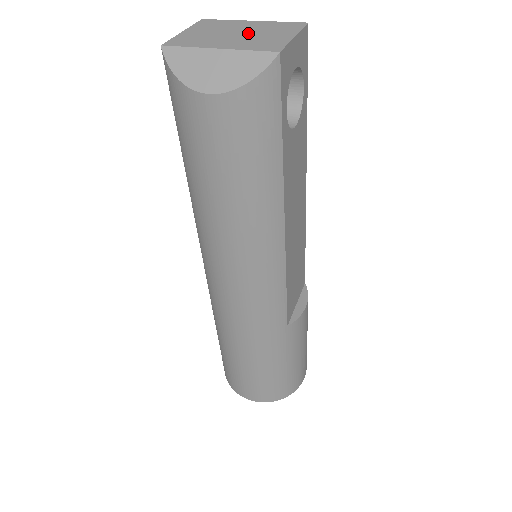
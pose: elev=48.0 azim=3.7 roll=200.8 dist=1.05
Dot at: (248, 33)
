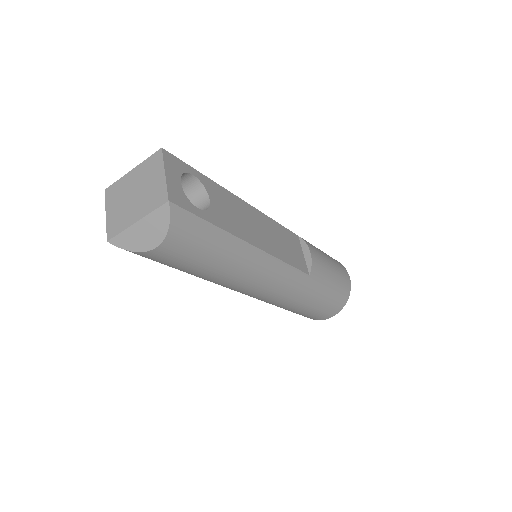
Dot at: (139, 190)
